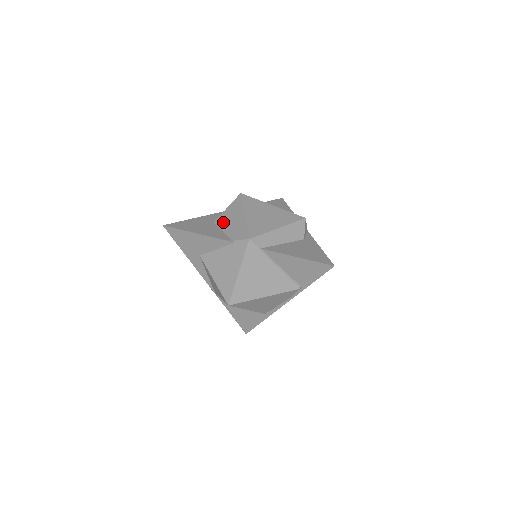
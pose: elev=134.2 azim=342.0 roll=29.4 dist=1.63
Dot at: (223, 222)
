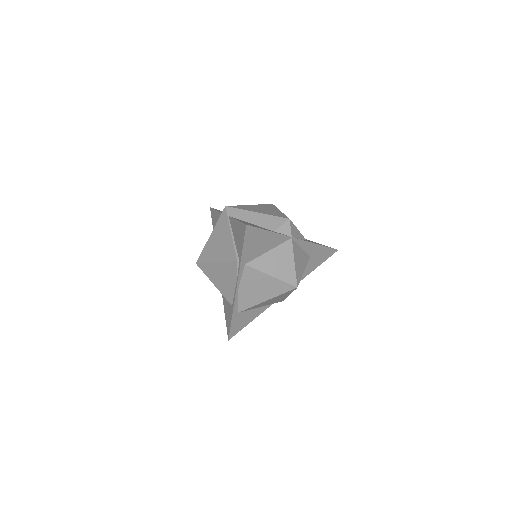
Dot at: occluded
